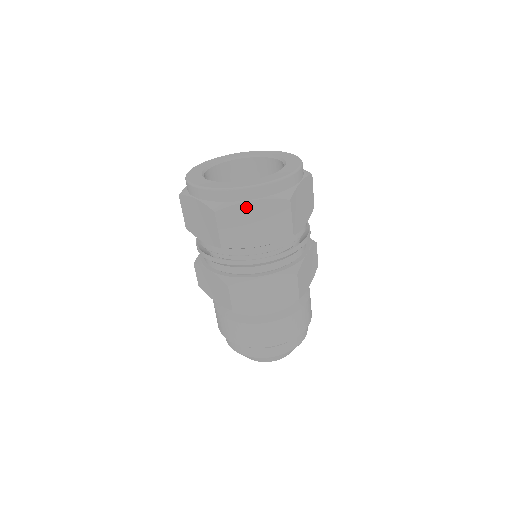
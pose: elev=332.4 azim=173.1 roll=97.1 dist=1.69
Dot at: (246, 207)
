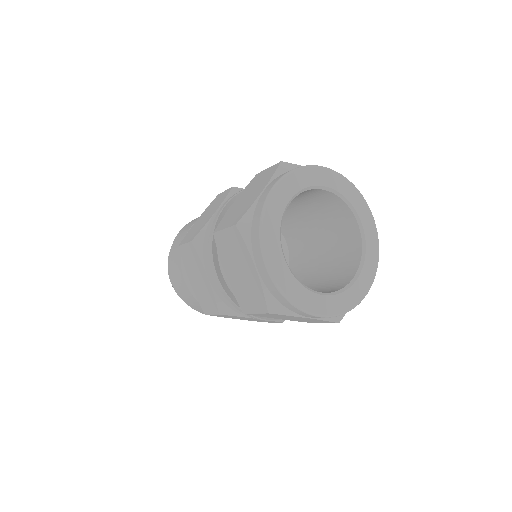
Dot at: (299, 317)
